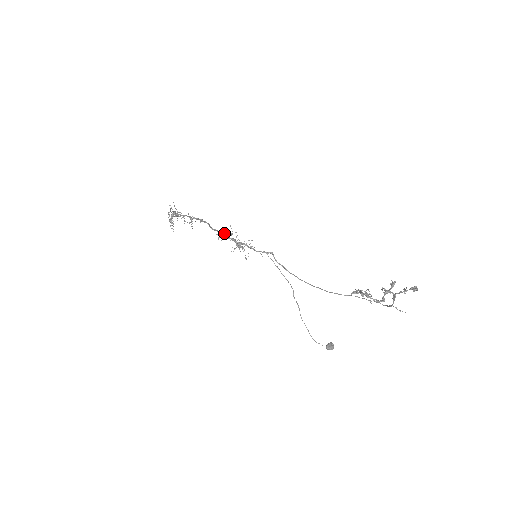
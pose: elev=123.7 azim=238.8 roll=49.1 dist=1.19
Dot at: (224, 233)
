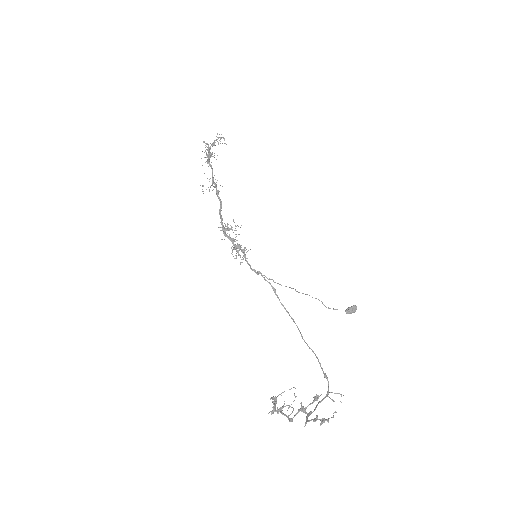
Dot at: (226, 228)
